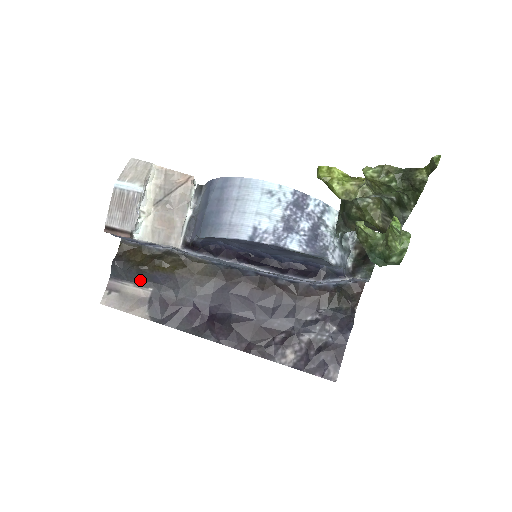
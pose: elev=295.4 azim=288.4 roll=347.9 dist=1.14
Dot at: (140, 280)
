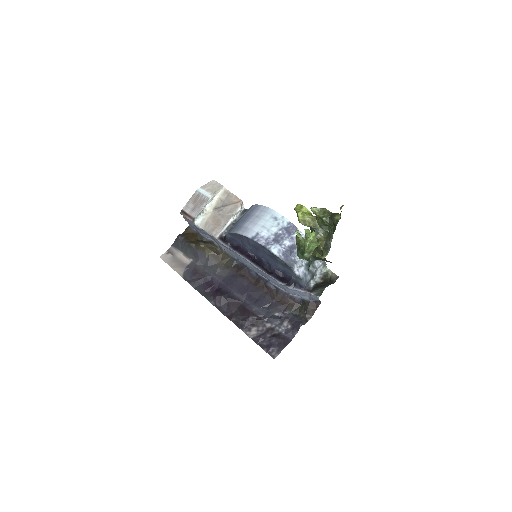
Dot at: (188, 252)
